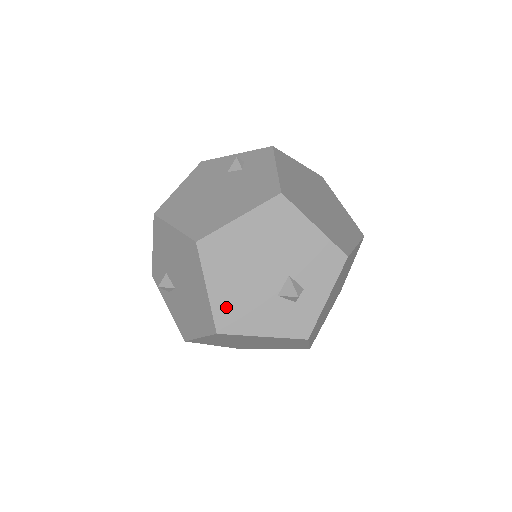
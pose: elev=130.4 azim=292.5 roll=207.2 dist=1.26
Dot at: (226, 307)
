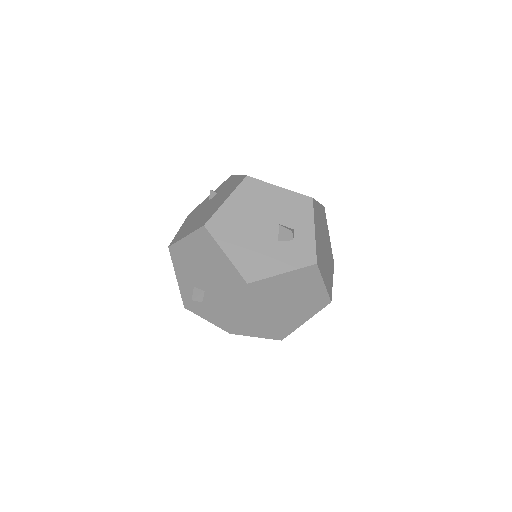
Dot at: (245, 262)
